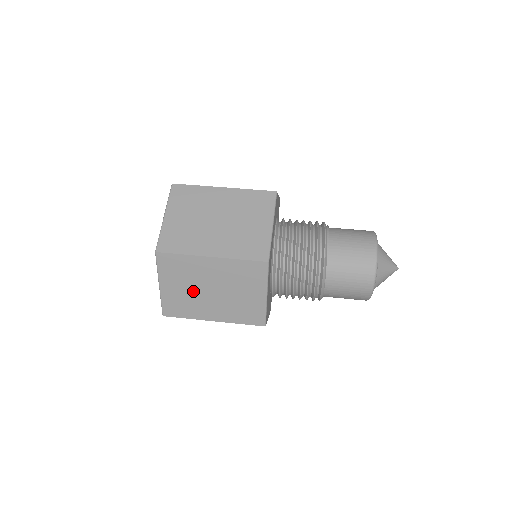
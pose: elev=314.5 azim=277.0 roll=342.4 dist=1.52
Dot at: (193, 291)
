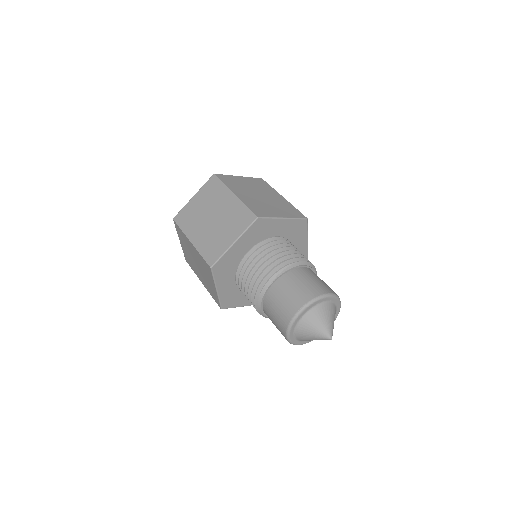
Dot at: (204, 211)
